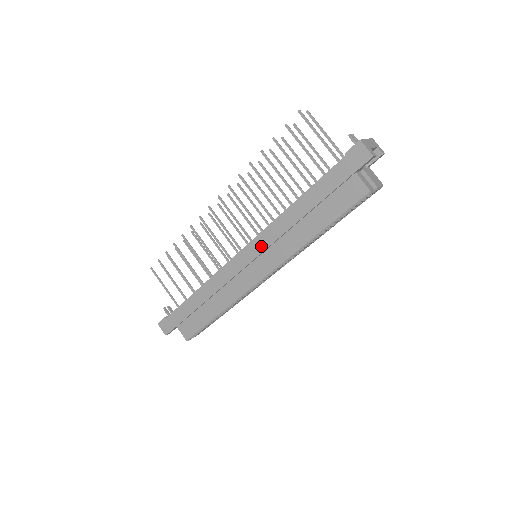
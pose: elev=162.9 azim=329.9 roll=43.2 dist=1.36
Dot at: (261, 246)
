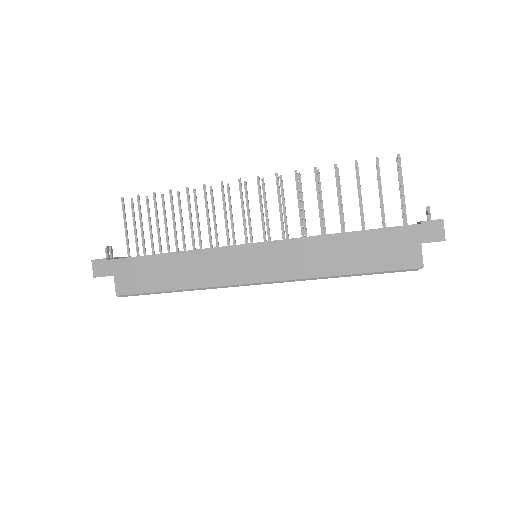
Dot at: (277, 252)
